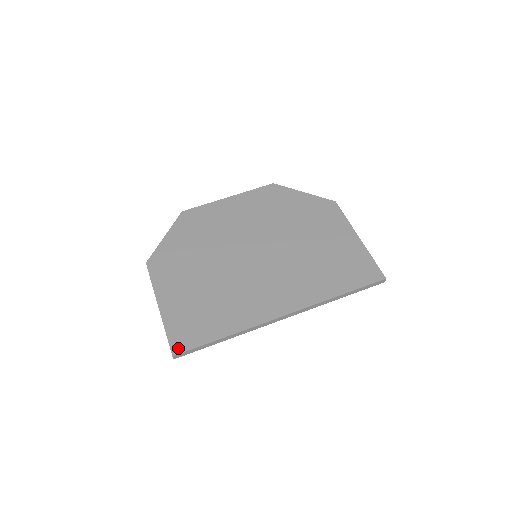
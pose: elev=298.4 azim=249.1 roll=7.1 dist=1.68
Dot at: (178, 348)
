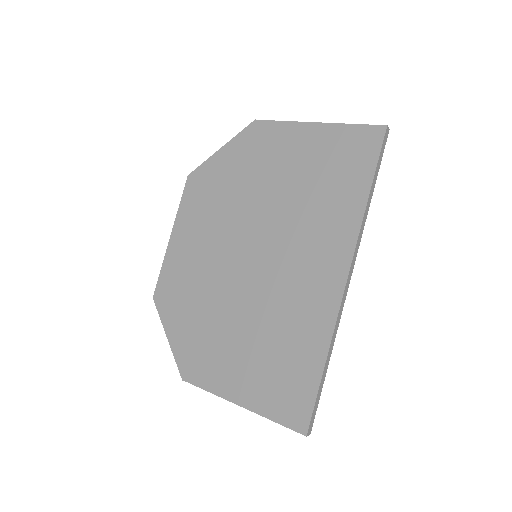
Dot at: (301, 423)
